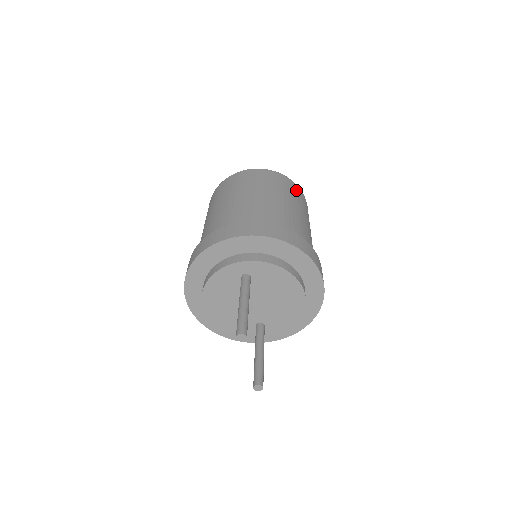
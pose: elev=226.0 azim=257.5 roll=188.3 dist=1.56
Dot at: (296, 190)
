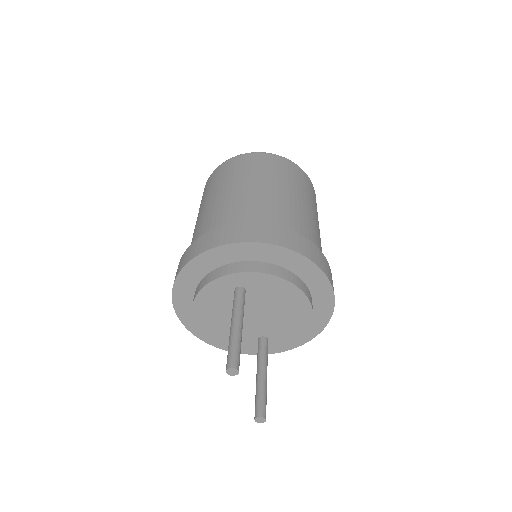
Dot at: (299, 174)
